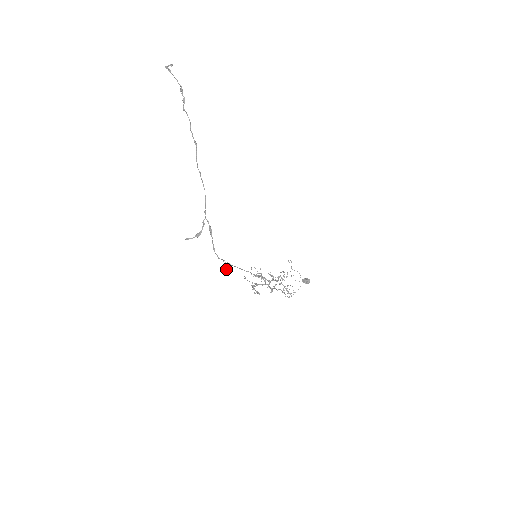
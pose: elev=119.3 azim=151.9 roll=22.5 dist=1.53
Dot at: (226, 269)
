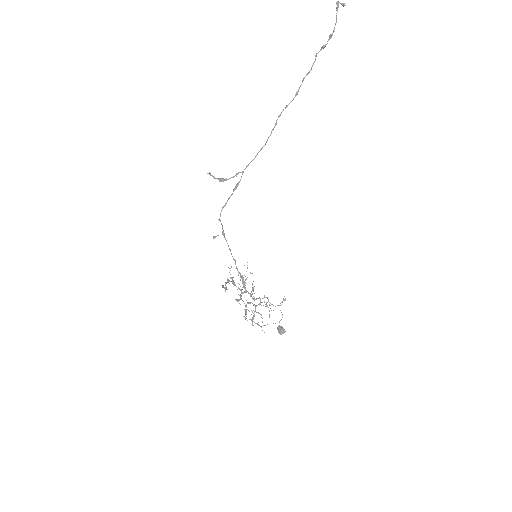
Dot at: occluded
